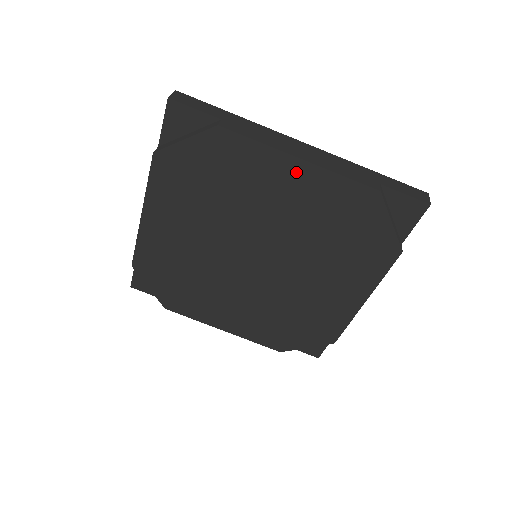
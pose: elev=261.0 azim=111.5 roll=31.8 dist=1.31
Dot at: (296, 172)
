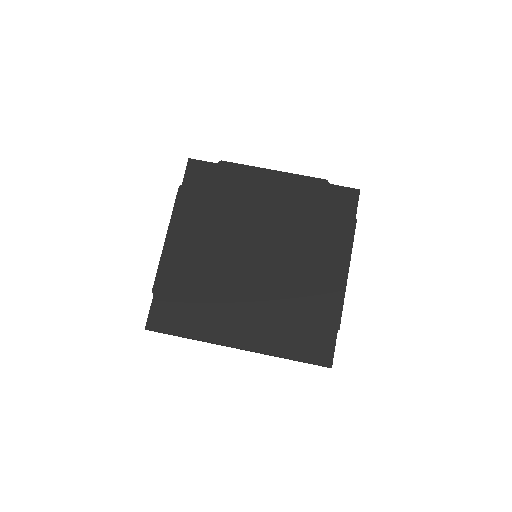
Dot at: (273, 179)
